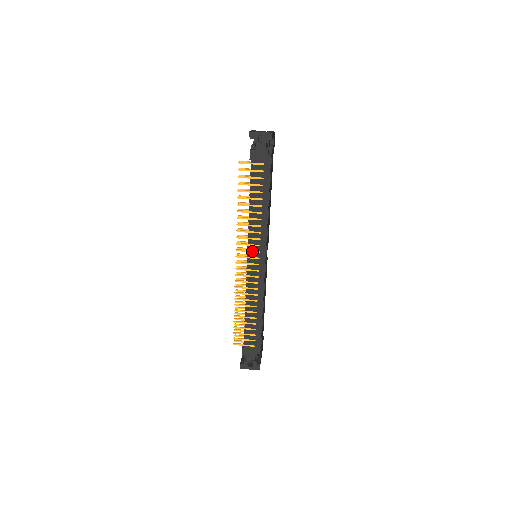
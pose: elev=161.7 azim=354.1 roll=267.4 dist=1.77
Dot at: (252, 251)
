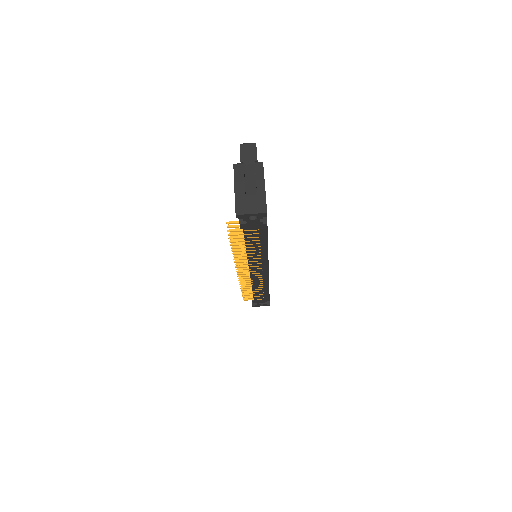
Dot at: (254, 269)
